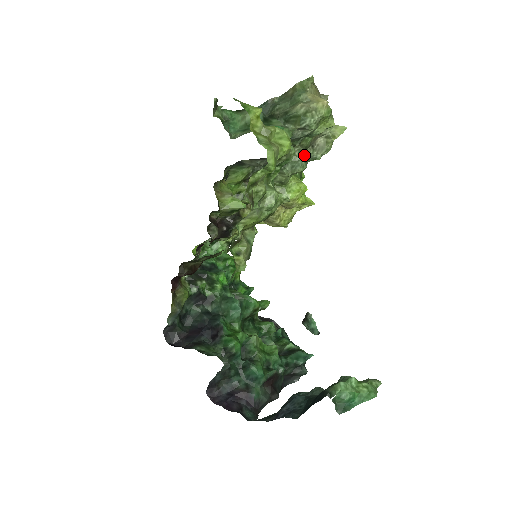
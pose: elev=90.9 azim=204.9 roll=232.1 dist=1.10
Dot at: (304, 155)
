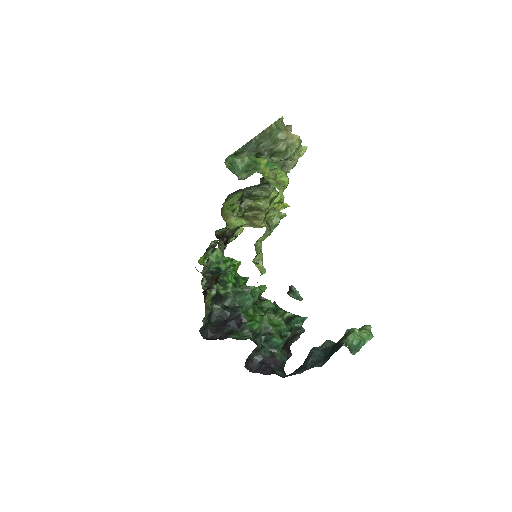
Dot at: occluded
